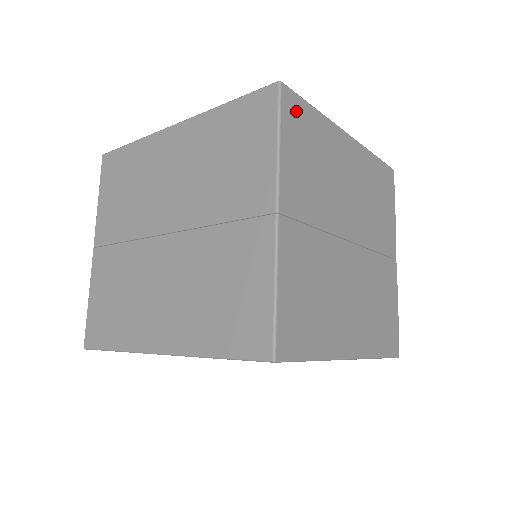
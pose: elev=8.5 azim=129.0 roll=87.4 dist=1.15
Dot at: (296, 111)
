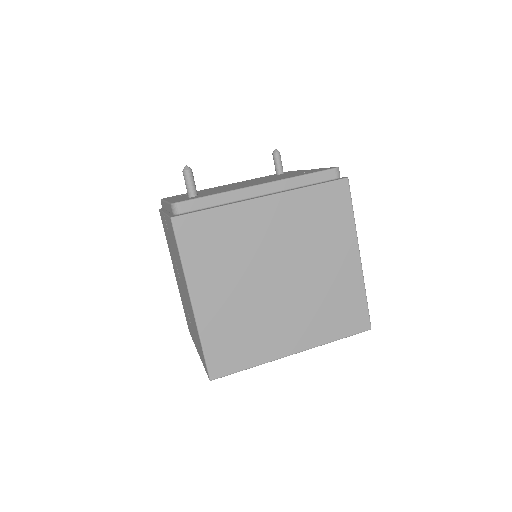
Dot at: occluded
